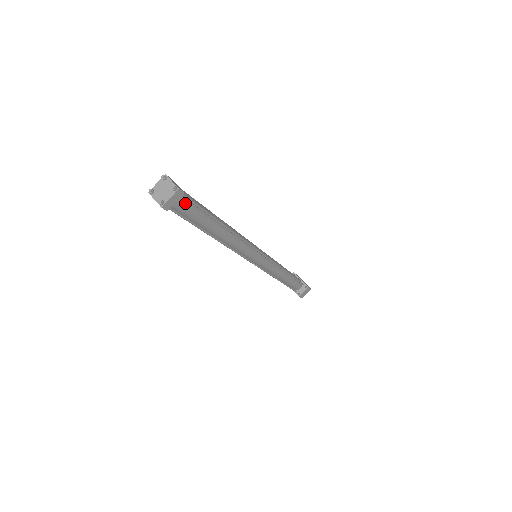
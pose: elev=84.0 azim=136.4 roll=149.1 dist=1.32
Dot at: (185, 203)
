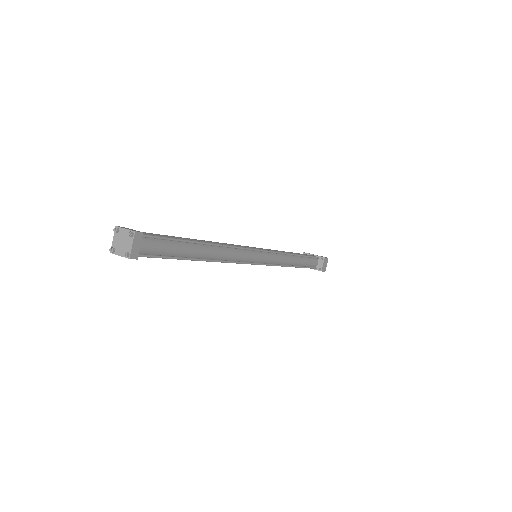
Dot at: (151, 242)
